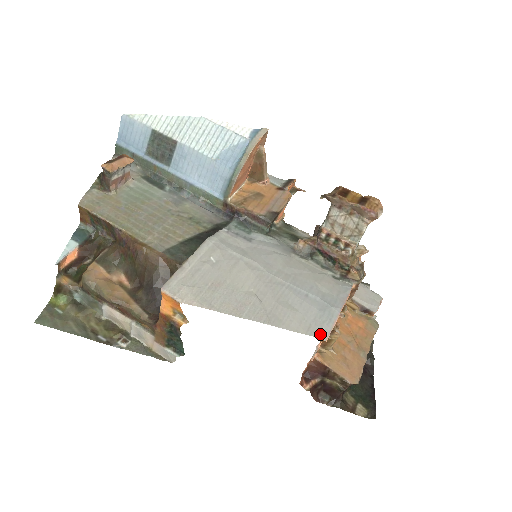
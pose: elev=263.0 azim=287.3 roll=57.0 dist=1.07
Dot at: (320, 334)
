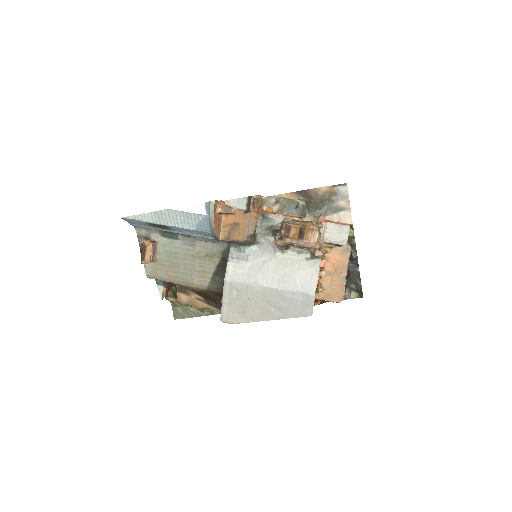
Dot at: (307, 314)
